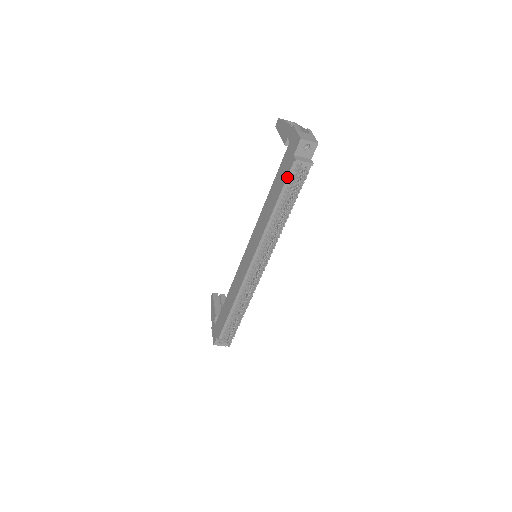
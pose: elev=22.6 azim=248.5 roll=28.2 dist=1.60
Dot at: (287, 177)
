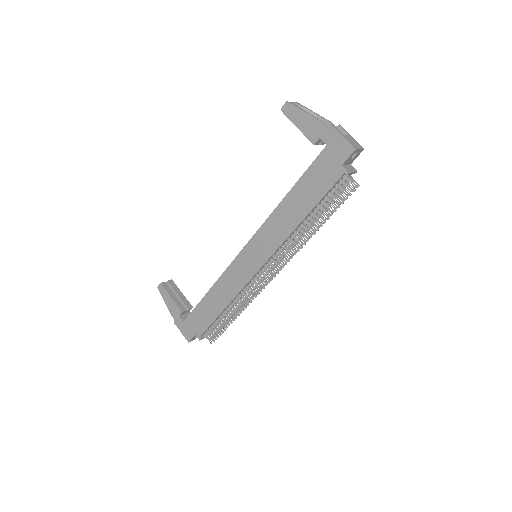
Dot at: (330, 188)
